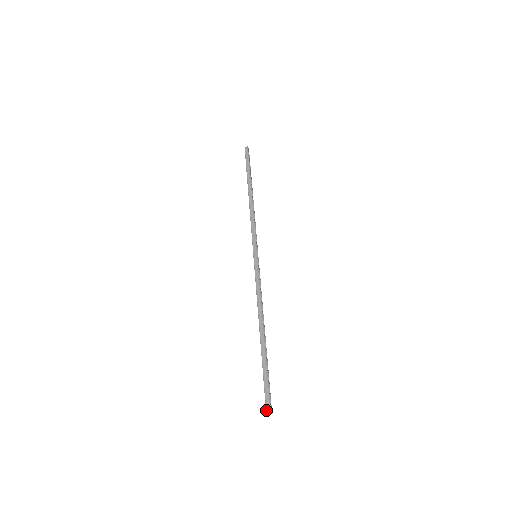
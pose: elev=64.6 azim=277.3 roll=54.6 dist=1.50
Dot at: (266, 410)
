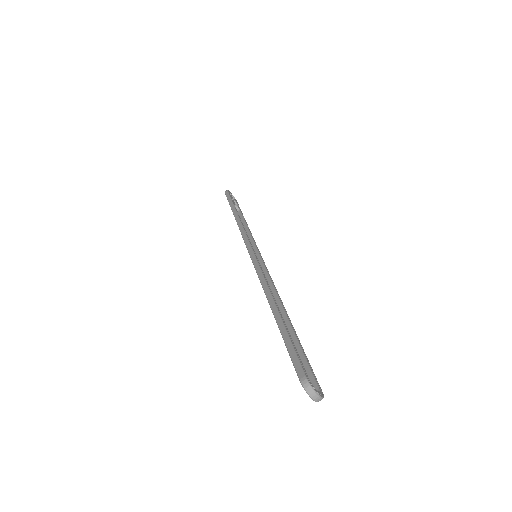
Dot at: occluded
